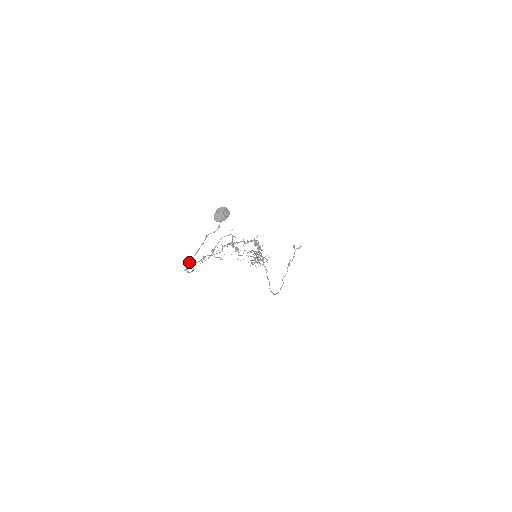
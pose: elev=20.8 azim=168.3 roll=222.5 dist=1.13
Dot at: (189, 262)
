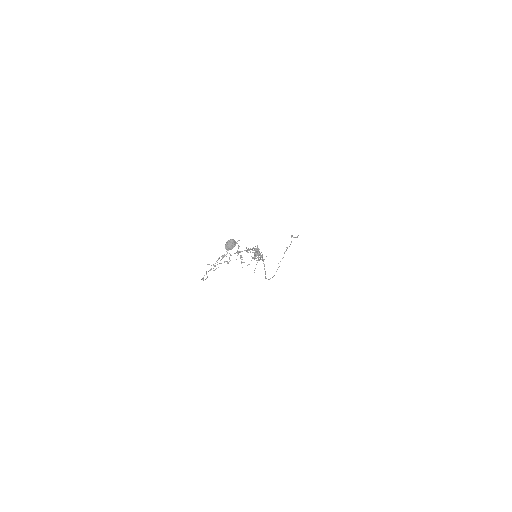
Dot at: occluded
